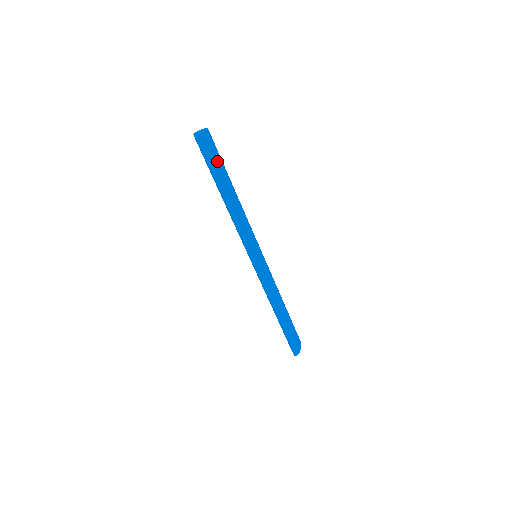
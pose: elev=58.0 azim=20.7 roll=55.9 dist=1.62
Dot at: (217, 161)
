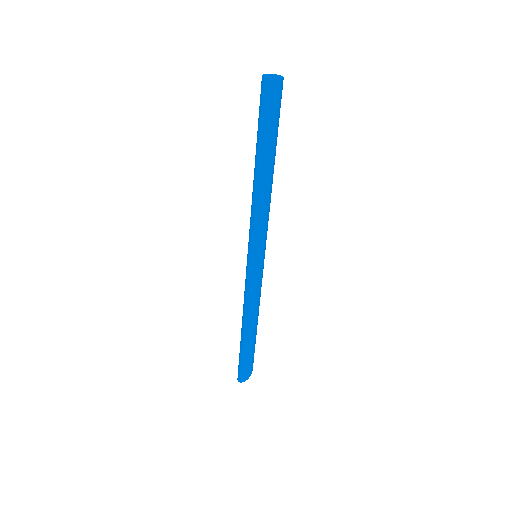
Dot at: (273, 123)
